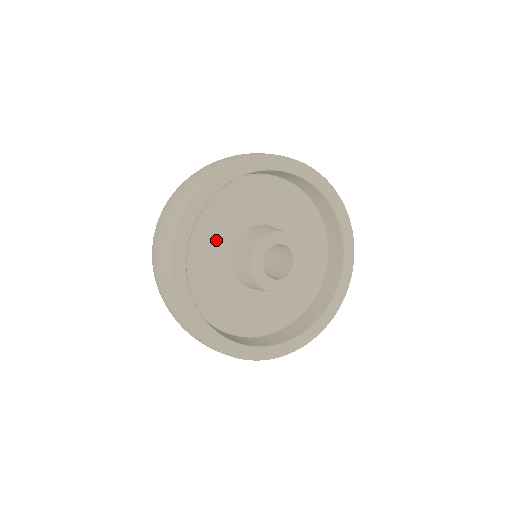
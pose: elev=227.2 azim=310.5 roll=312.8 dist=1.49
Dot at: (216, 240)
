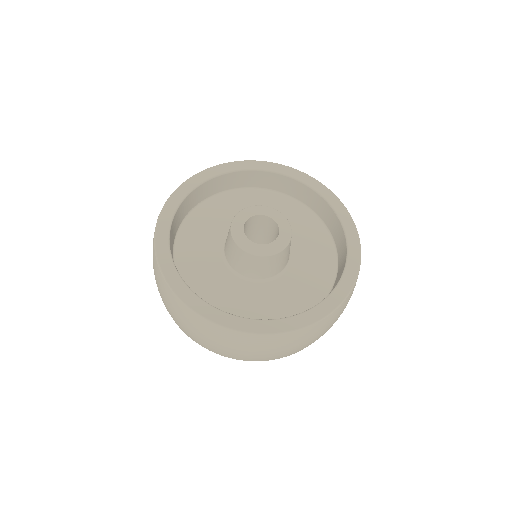
Dot at: (206, 254)
